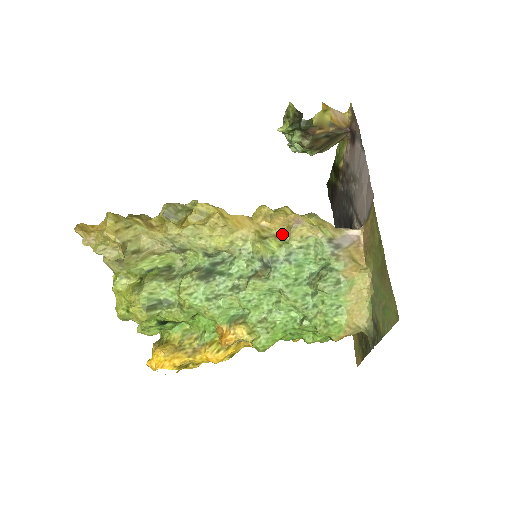
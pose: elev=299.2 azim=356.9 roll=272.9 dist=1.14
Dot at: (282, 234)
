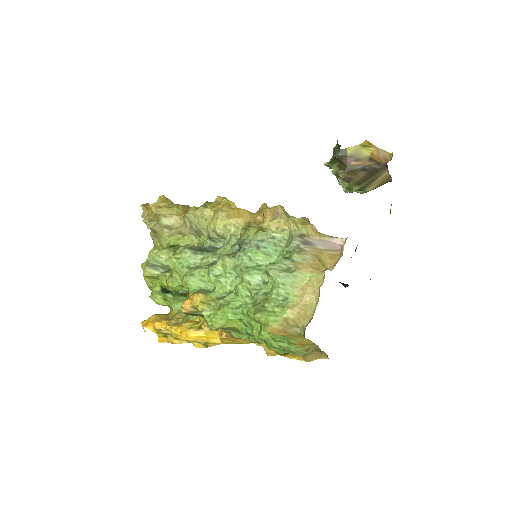
Dot at: occluded
